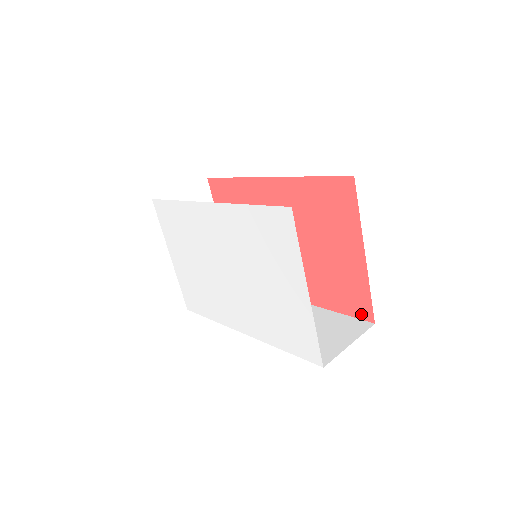
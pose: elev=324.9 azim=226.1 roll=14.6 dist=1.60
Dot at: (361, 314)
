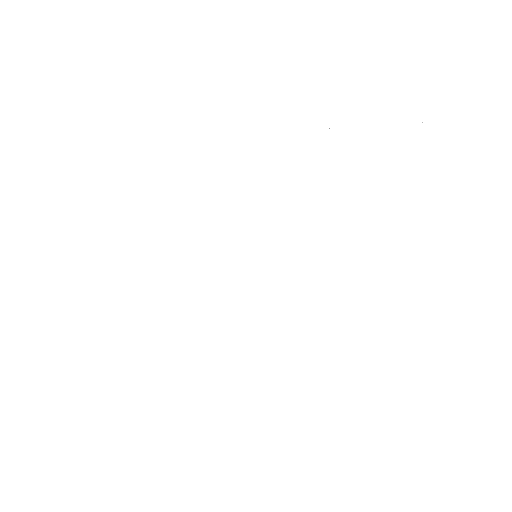
Dot at: occluded
